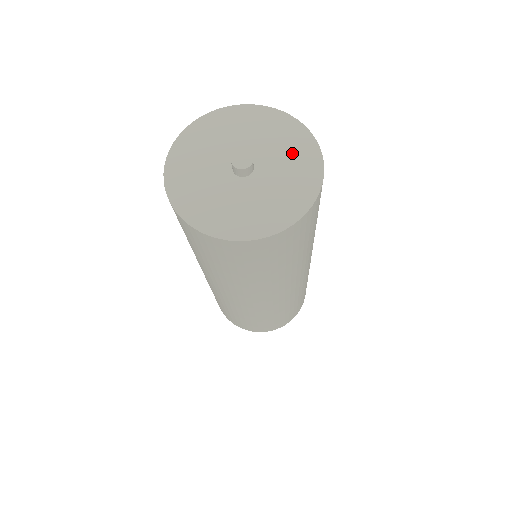
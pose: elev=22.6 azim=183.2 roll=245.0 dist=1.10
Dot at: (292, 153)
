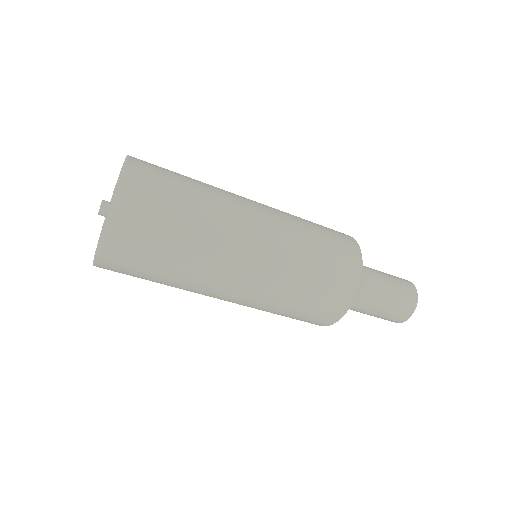
Dot at: (121, 175)
